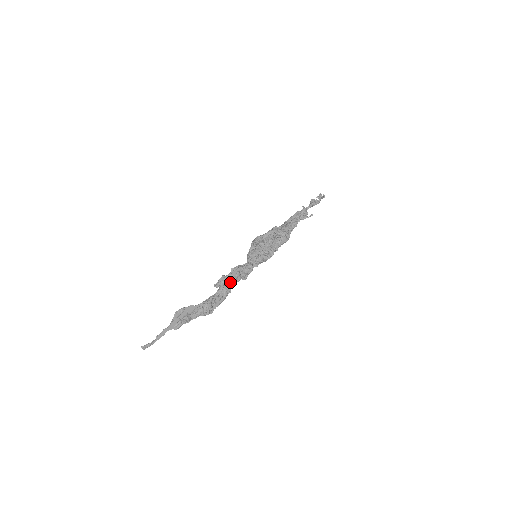
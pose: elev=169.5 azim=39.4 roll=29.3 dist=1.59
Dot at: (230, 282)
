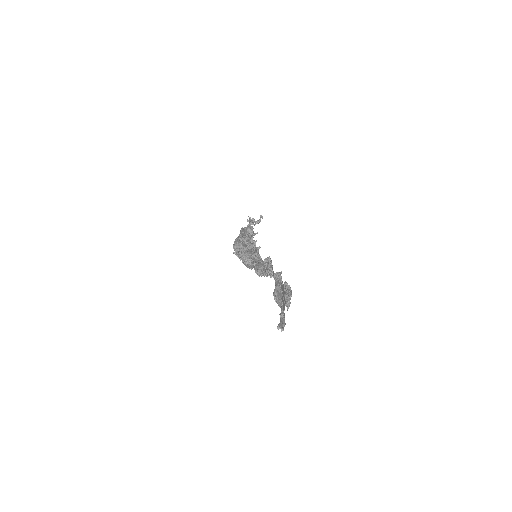
Dot at: (273, 272)
